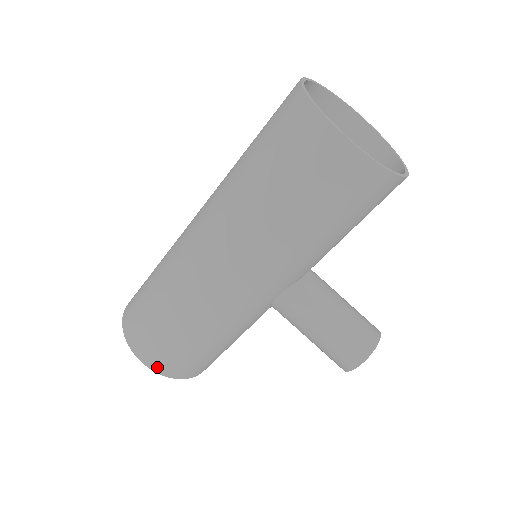
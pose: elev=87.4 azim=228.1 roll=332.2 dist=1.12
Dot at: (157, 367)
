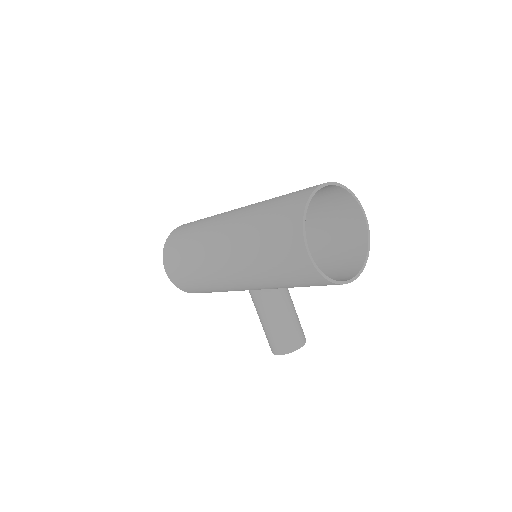
Dot at: (172, 279)
